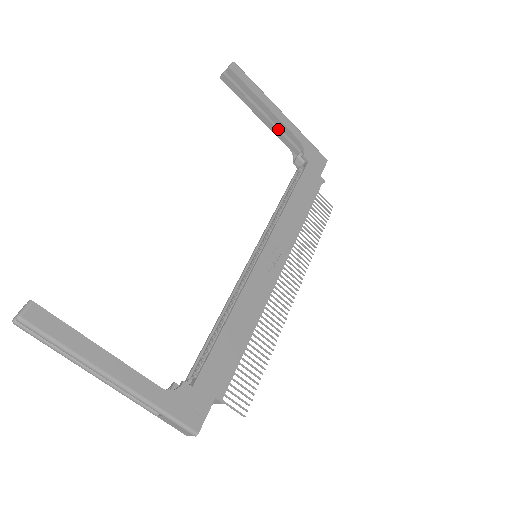
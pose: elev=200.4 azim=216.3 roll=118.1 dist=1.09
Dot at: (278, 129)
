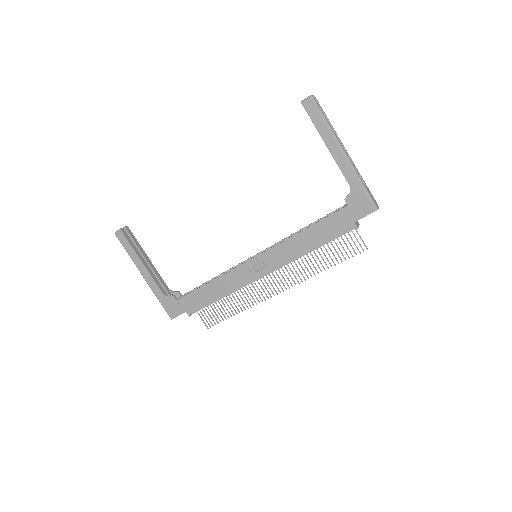
Dot at: occluded
